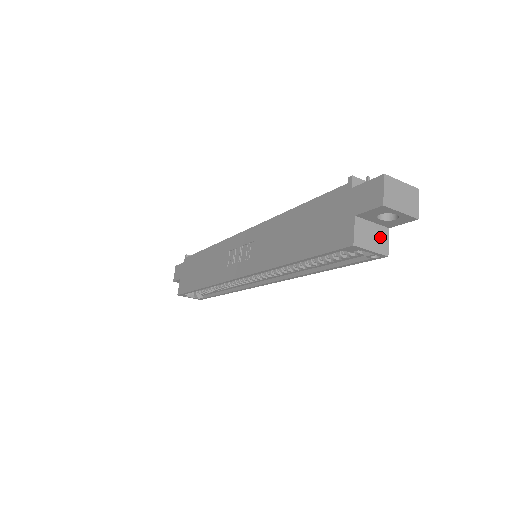
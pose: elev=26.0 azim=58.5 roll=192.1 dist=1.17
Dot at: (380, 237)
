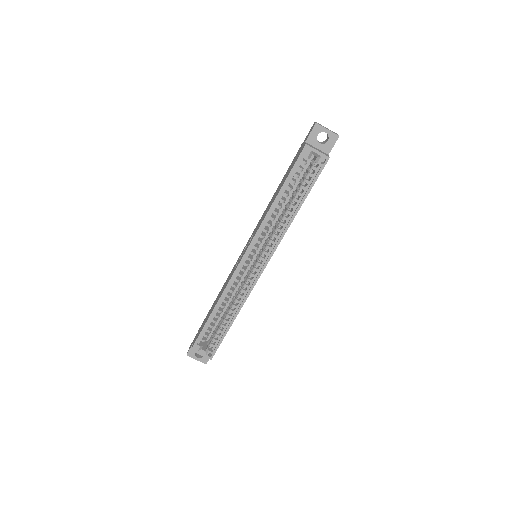
Dot at: occluded
